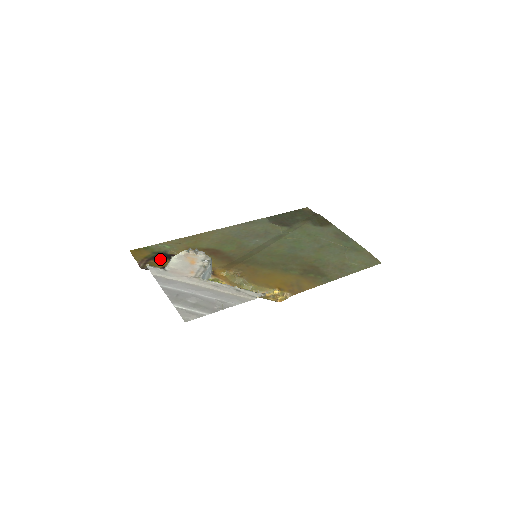
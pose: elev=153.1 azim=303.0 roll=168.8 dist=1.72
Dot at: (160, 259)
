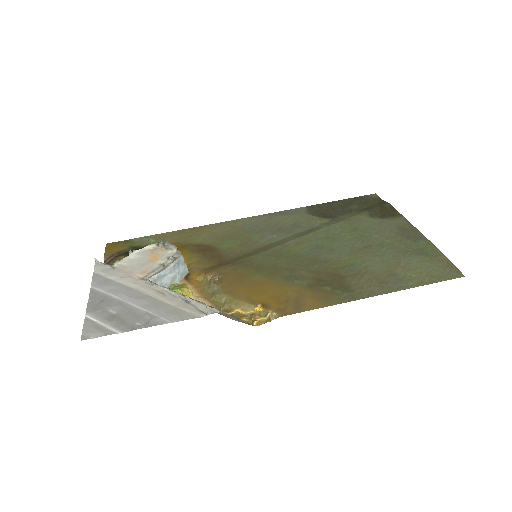
Dot at: occluded
